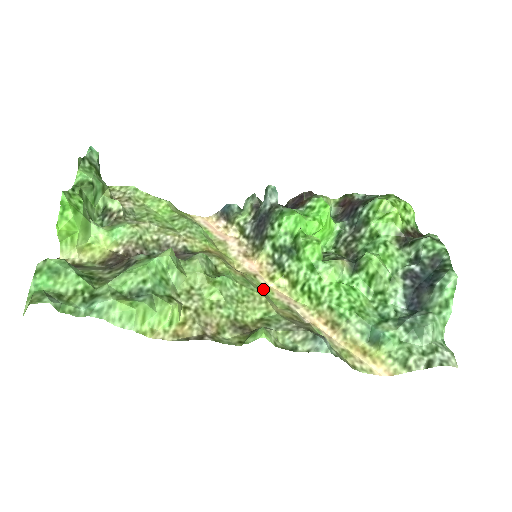
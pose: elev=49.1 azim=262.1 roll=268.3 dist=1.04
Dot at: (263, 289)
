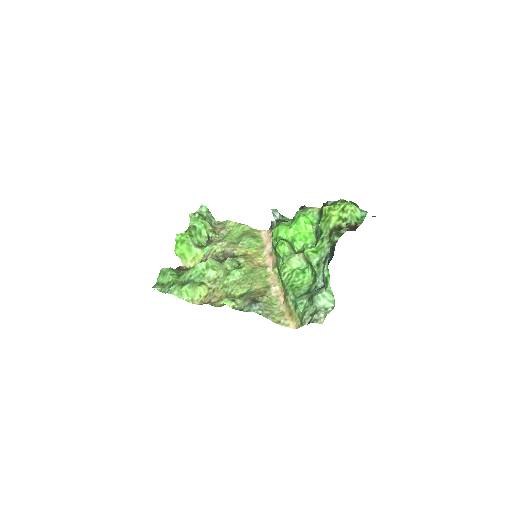
Dot at: (265, 275)
